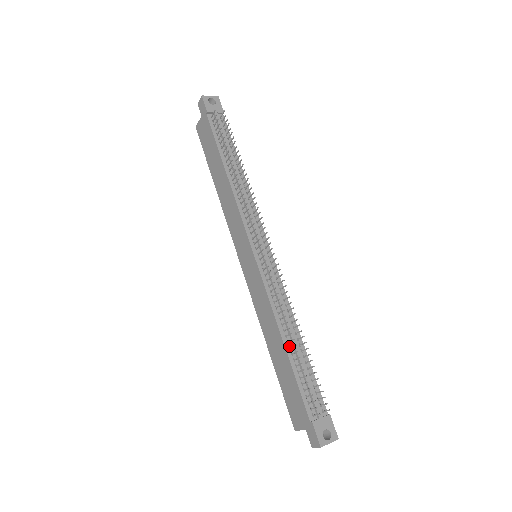
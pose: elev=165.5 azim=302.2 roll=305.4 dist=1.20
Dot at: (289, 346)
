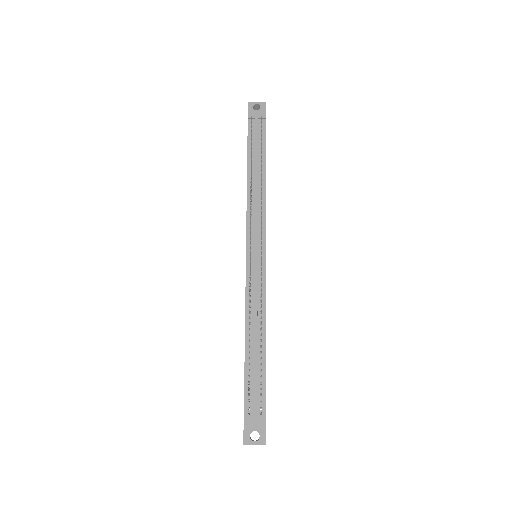
Dot at: (250, 345)
